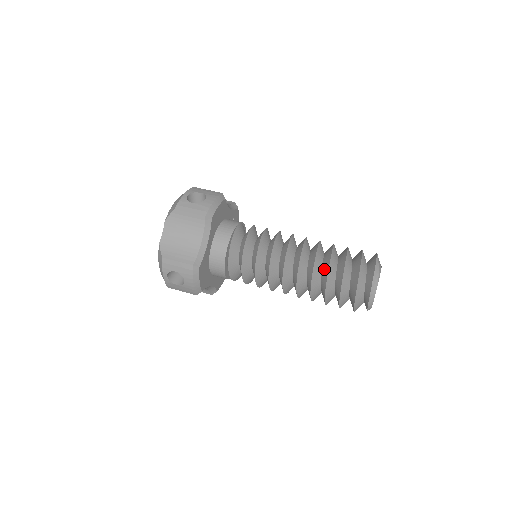
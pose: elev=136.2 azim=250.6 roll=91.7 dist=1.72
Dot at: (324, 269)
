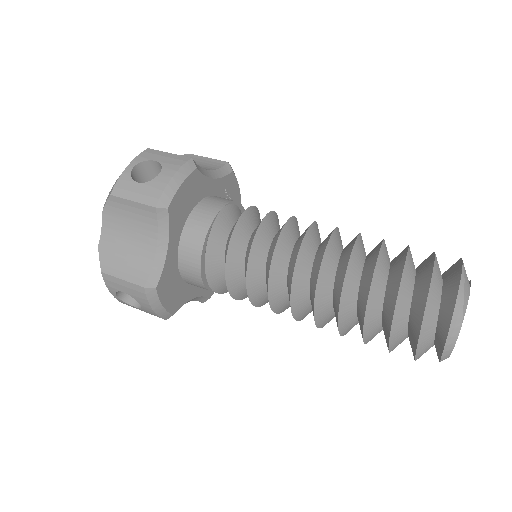
Dot at: (361, 294)
